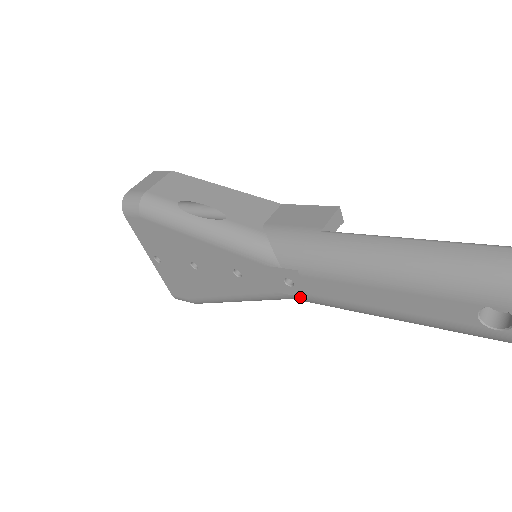
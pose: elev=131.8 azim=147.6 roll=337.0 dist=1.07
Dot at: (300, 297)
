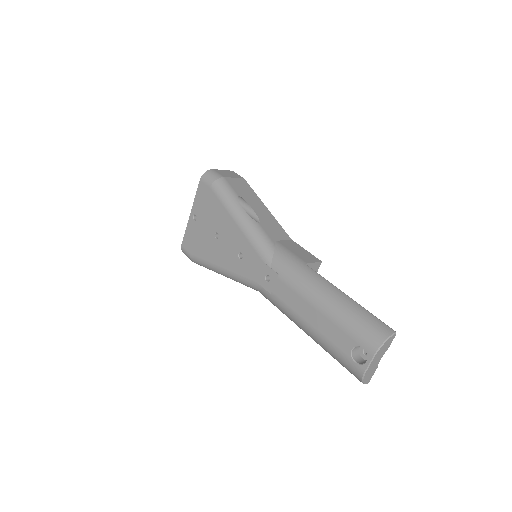
Dot at: (266, 291)
